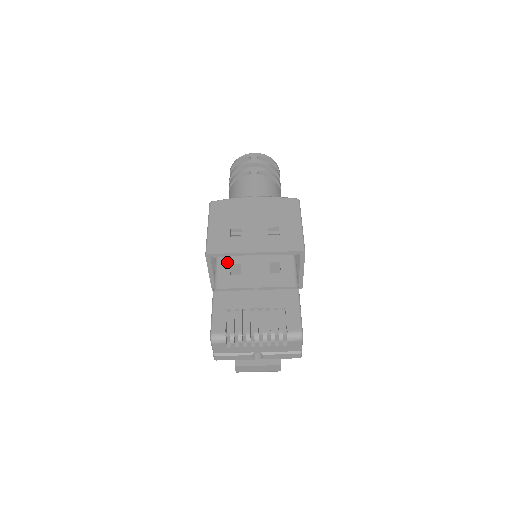
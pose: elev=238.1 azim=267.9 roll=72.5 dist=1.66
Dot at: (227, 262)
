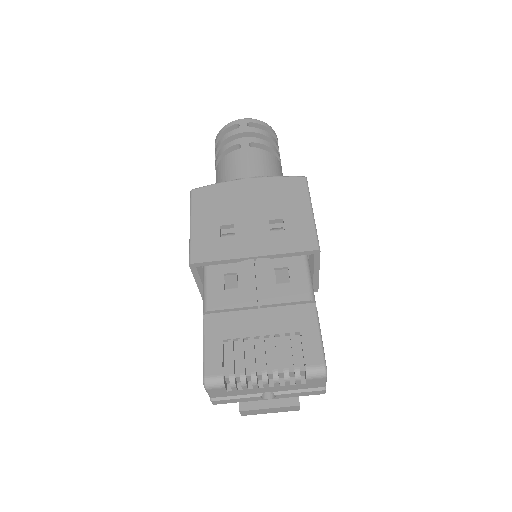
Dot at: (218, 272)
